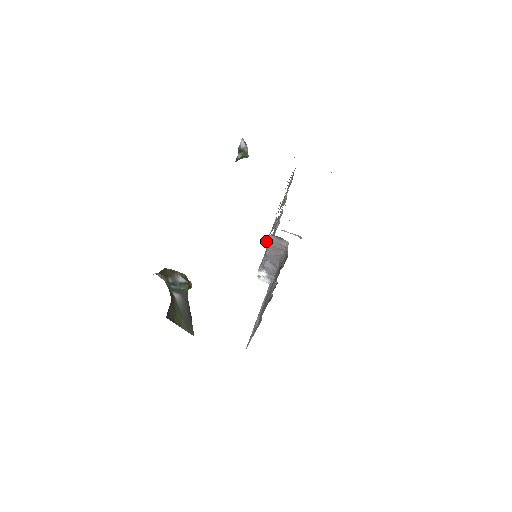
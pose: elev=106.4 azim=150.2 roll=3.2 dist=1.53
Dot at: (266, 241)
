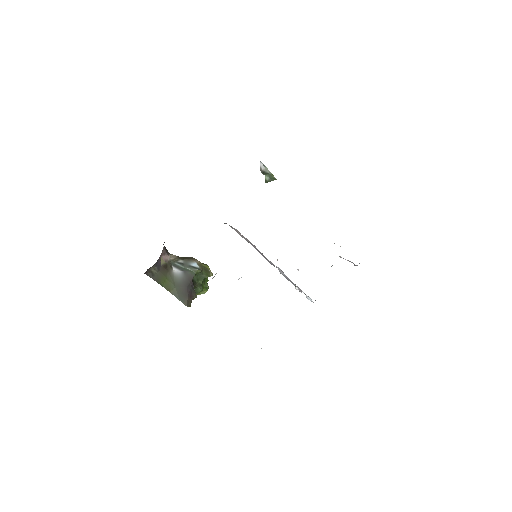
Dot at: occluded
